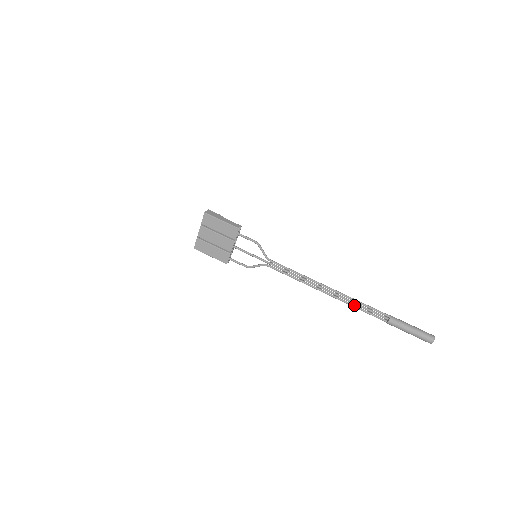
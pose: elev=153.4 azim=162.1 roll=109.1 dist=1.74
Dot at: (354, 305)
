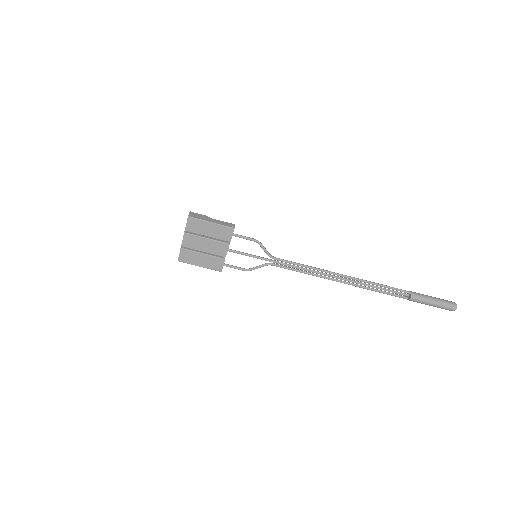
Dot at: (372, 288)
